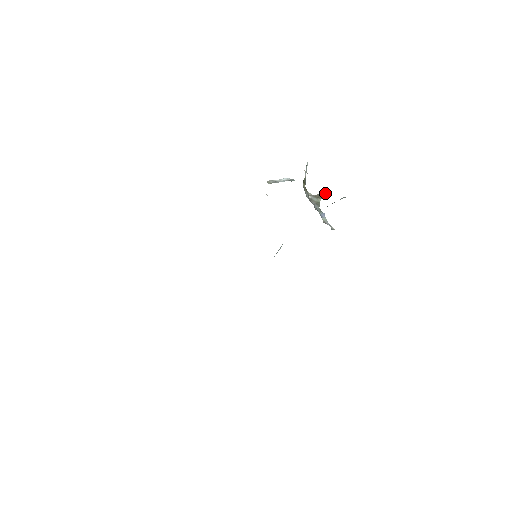
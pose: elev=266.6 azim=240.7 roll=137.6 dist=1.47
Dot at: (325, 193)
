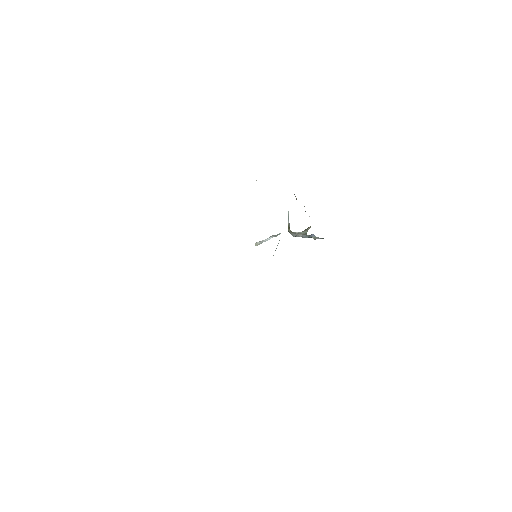
Dot at: (310, 227)
